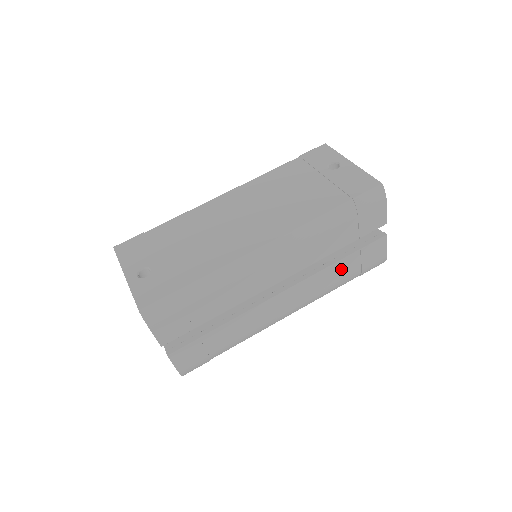
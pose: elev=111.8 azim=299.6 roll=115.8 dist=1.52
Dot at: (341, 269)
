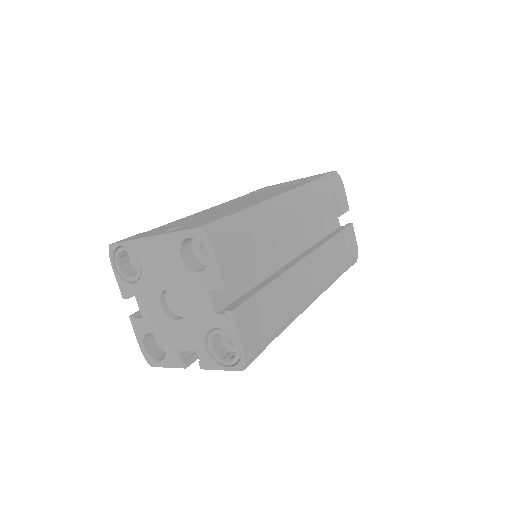
Dot at: (336, 249)
